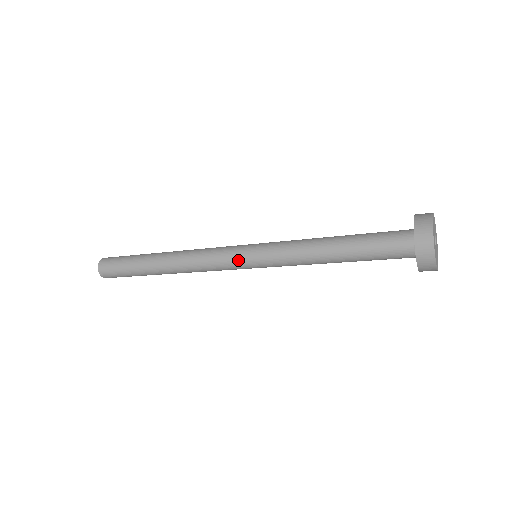
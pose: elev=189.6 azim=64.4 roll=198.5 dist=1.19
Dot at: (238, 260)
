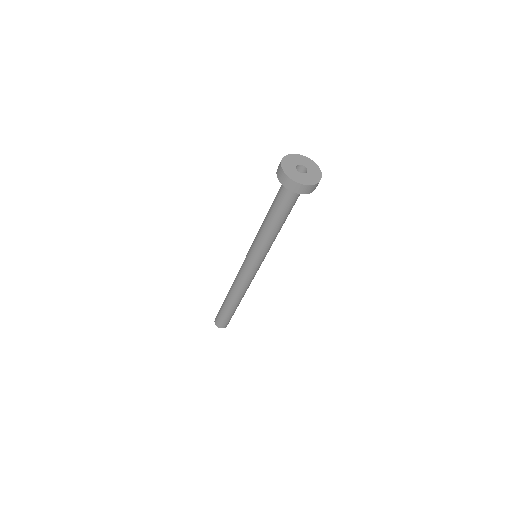
Dot at: (245, 260)
